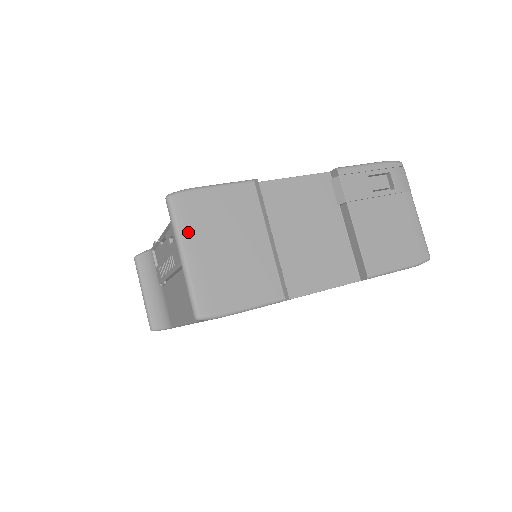
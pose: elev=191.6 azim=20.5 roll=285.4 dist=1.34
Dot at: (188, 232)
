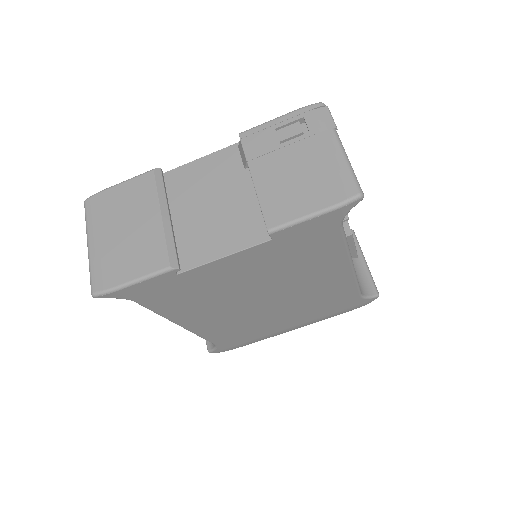
Dot at: (93, 225)
